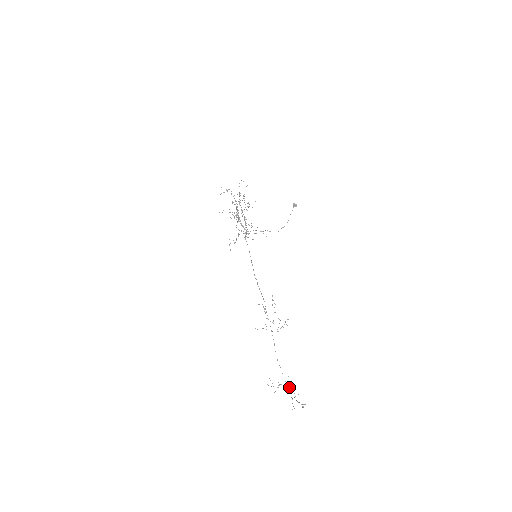
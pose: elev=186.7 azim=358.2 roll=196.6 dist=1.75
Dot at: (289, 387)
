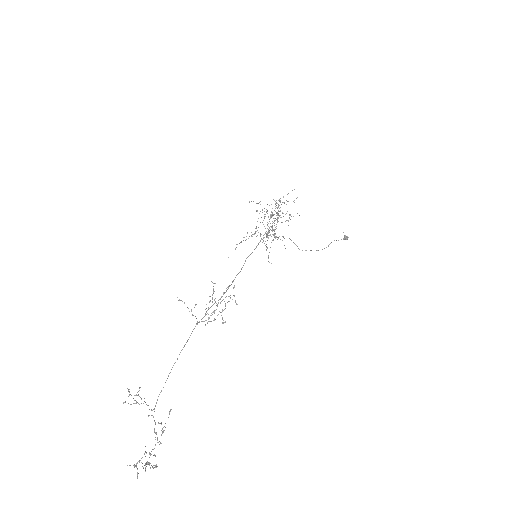
Dot at: occluded
